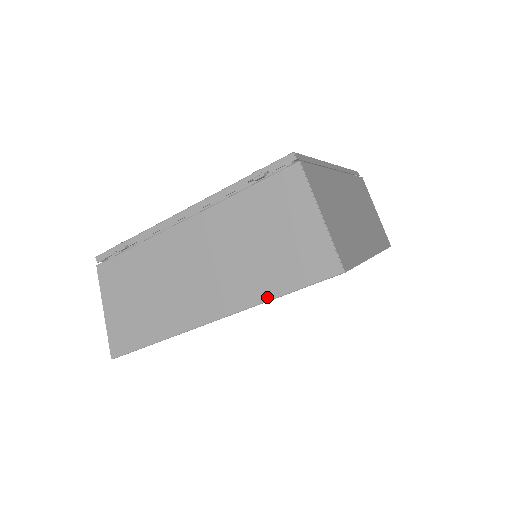
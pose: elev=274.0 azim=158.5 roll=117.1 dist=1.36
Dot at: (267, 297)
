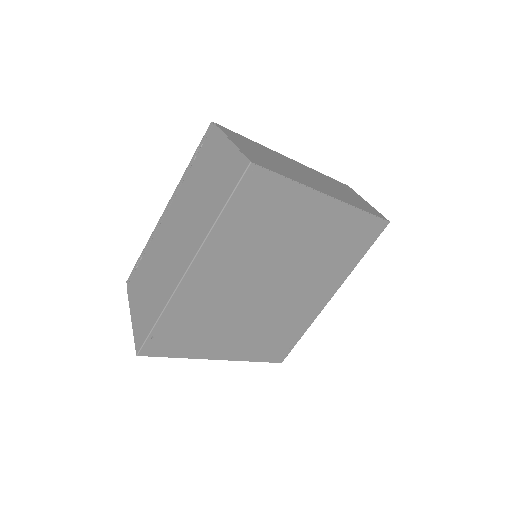
Dot at: (214, 220)
